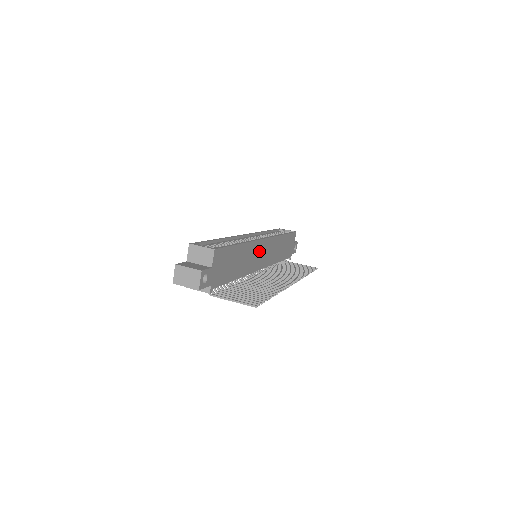
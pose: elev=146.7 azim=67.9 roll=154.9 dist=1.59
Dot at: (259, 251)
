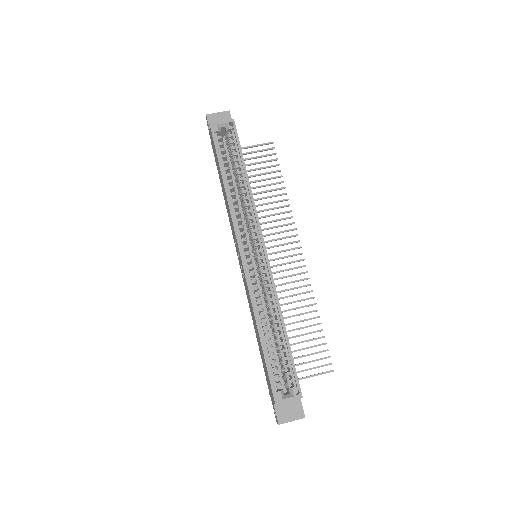
Dot at: occluded
